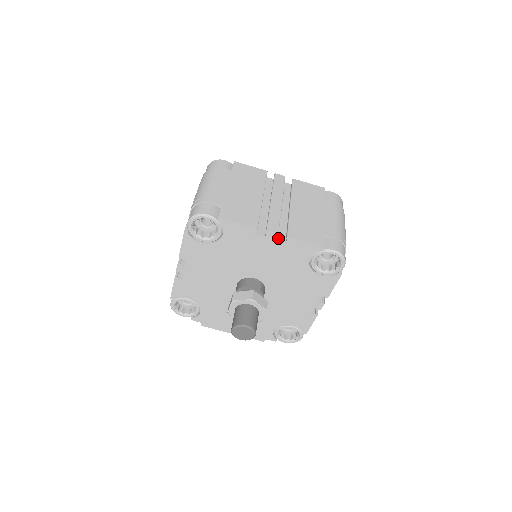
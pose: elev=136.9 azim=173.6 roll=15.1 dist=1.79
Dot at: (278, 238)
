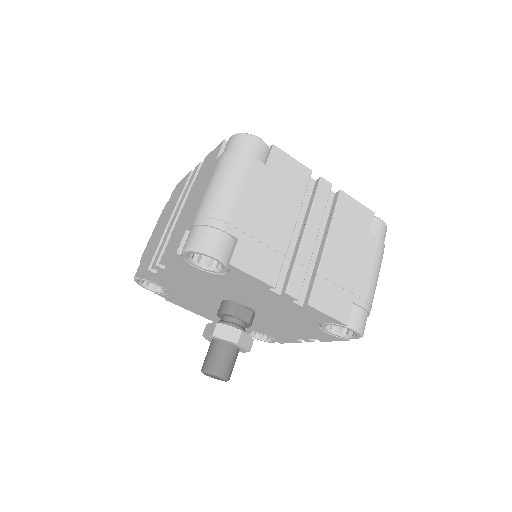
Dot at: occluded
